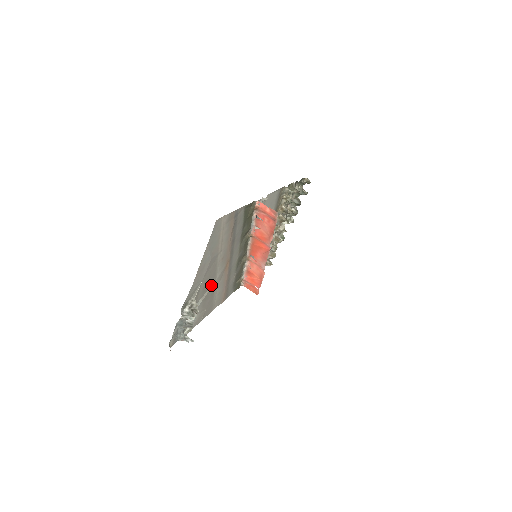
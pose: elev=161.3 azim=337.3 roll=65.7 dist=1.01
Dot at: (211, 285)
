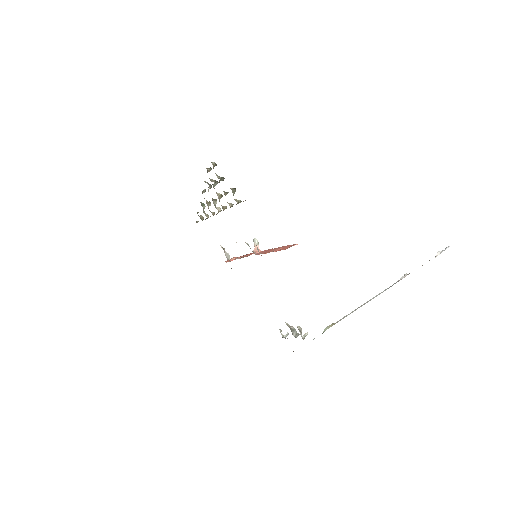
Dot at: occluded
